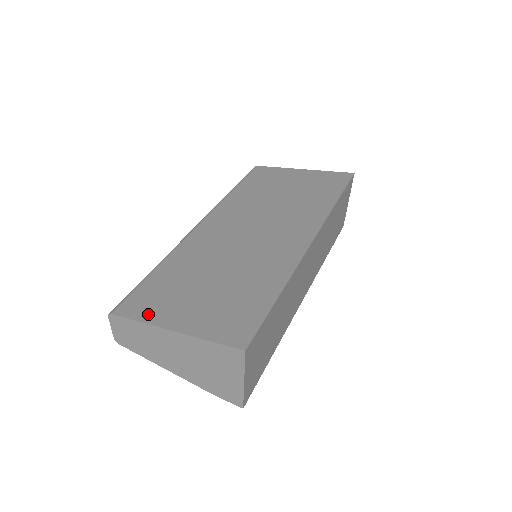
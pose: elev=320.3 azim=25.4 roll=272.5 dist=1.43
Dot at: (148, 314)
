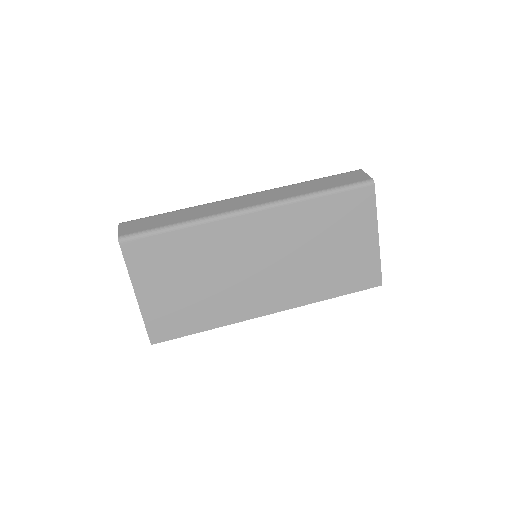
Dot at: (136, 269)
